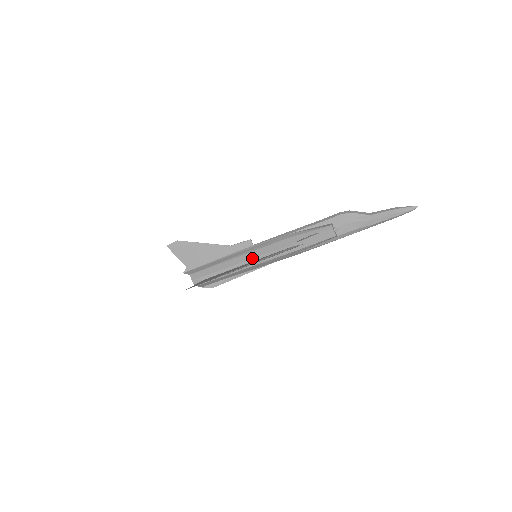
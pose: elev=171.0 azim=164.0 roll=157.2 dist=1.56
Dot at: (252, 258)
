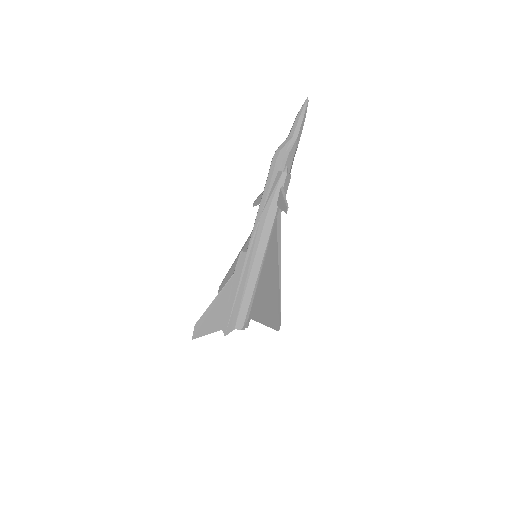
Dot at: (262, 259)
